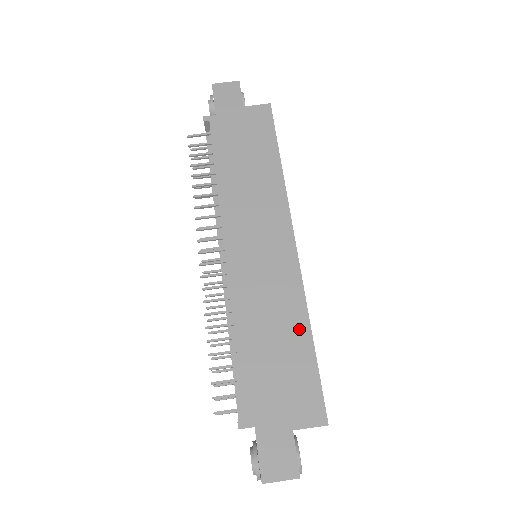
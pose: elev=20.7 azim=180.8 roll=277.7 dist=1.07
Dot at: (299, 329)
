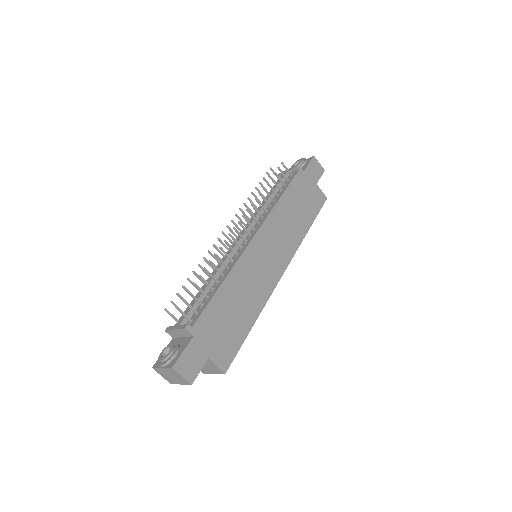
Dot at: (252, 314)
